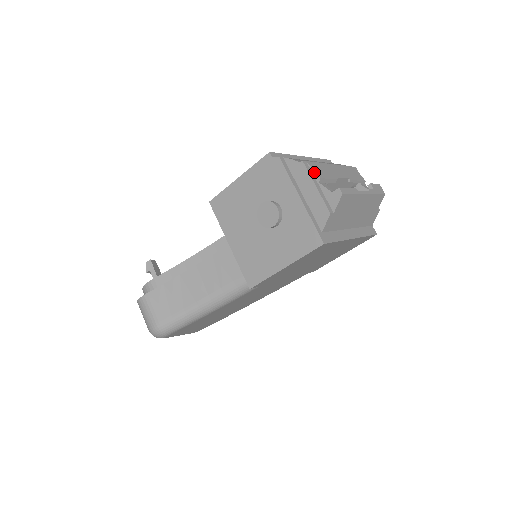
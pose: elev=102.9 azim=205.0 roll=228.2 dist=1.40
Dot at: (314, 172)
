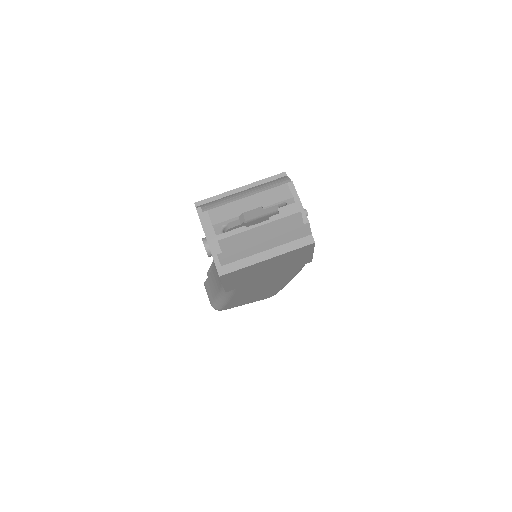
Dot at: (210, 220)
